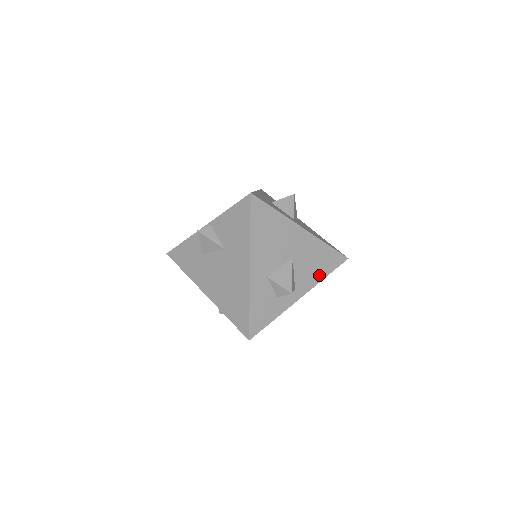
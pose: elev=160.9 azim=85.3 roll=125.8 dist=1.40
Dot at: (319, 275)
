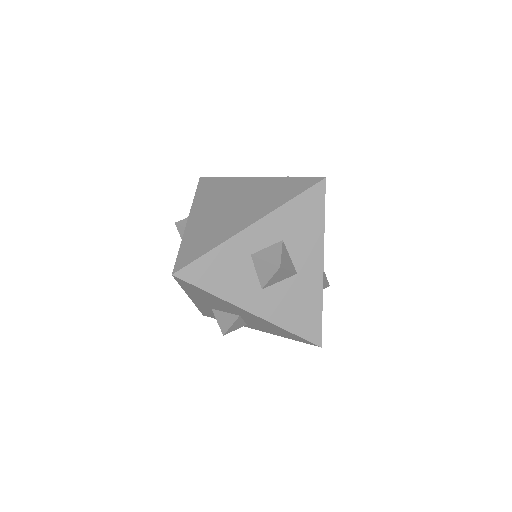
Dot at: (278, 334)
